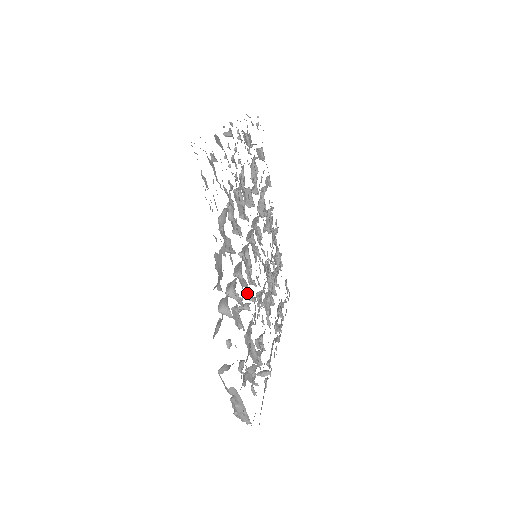
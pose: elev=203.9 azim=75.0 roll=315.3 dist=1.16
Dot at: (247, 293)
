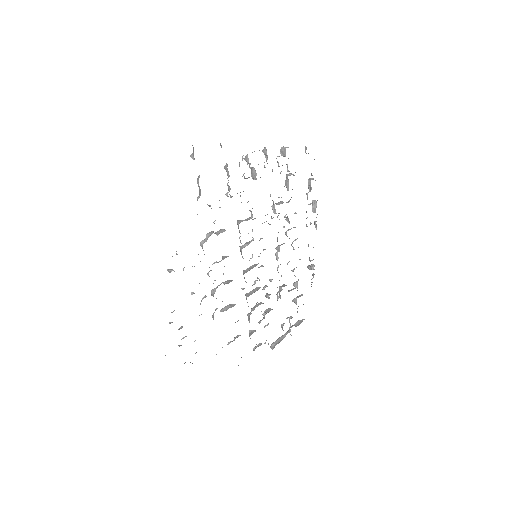
Dot at: occluded
